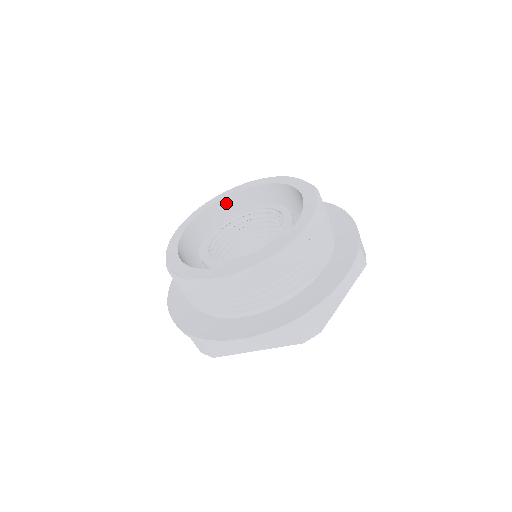
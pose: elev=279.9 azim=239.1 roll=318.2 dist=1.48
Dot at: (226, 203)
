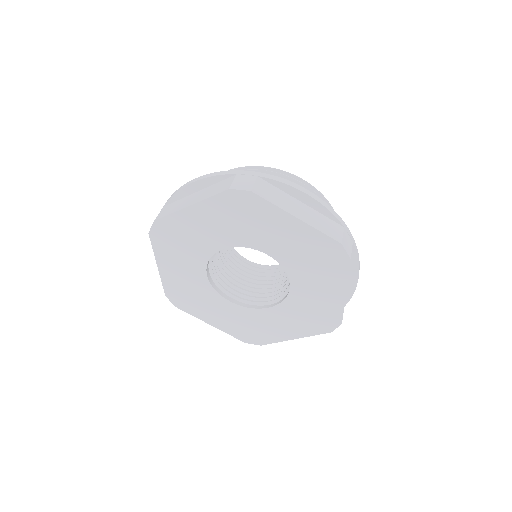
Dot at: occluded
